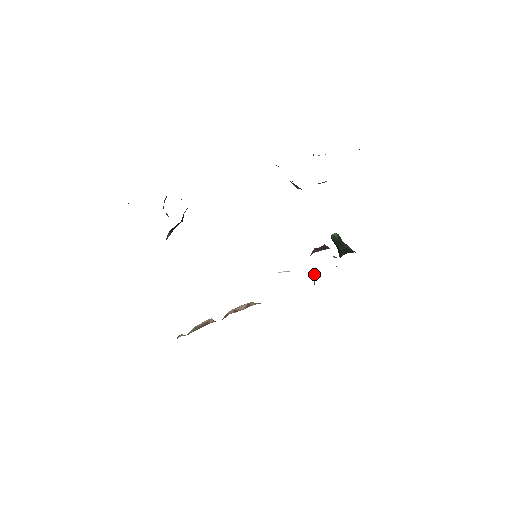
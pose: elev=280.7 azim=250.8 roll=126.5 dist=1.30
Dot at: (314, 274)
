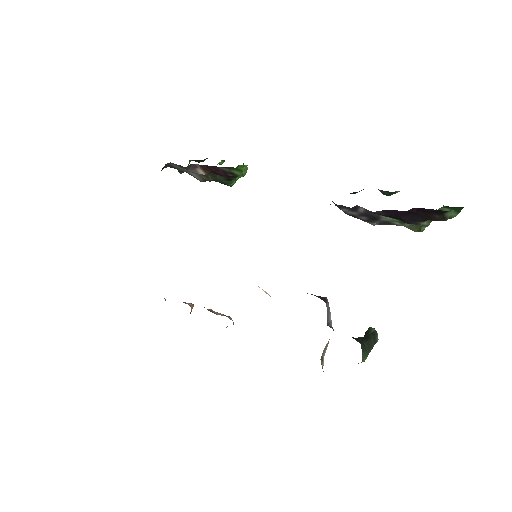
Dot at: occluded
